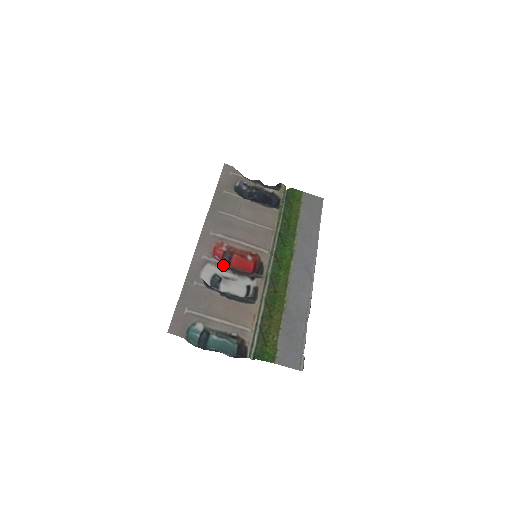
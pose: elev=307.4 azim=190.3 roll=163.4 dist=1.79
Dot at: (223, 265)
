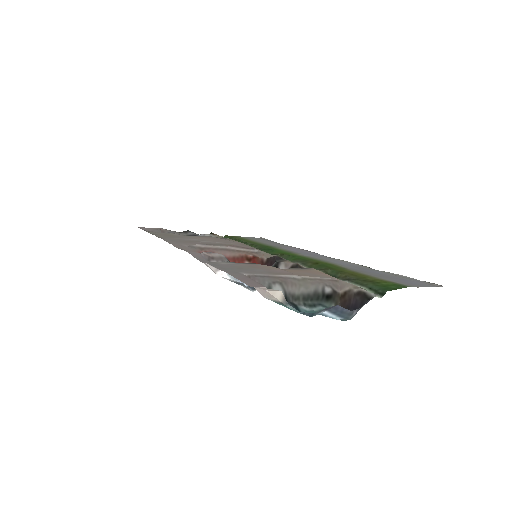
Dot at: occluded
